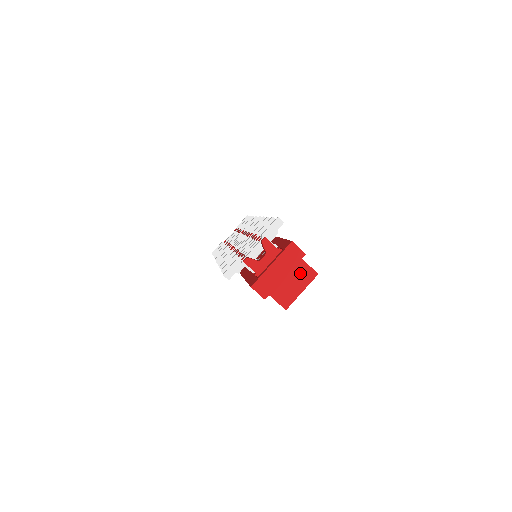
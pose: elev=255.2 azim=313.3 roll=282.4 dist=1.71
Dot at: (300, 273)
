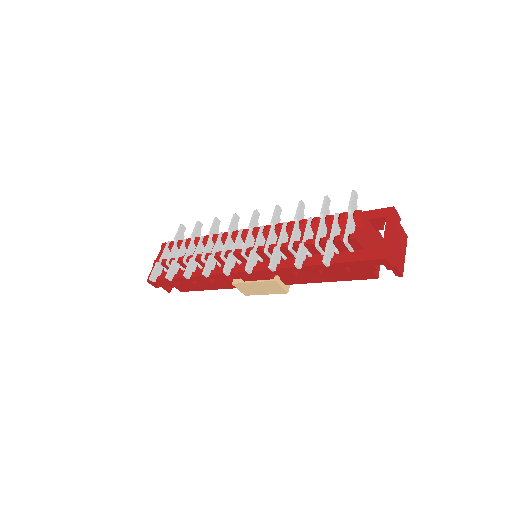
Dot at: (402, 238)
